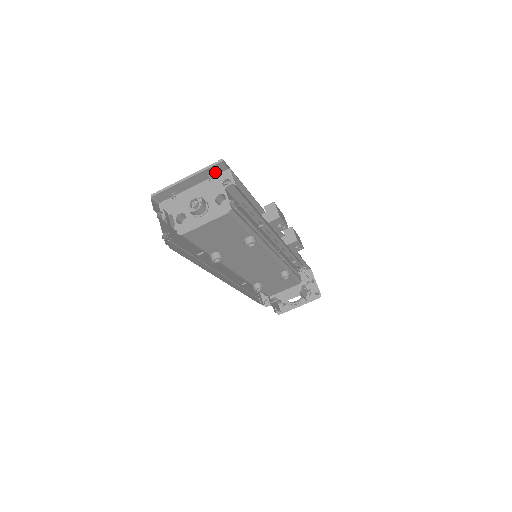
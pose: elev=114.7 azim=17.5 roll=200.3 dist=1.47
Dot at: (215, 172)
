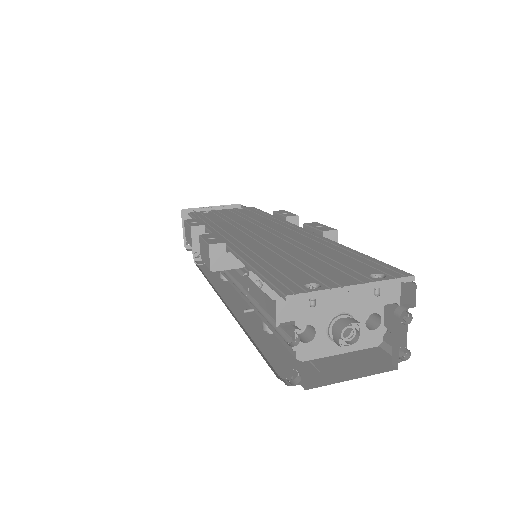
Dot at: occluded
